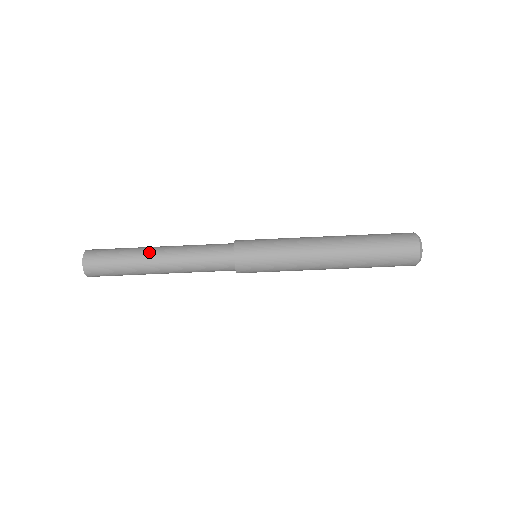
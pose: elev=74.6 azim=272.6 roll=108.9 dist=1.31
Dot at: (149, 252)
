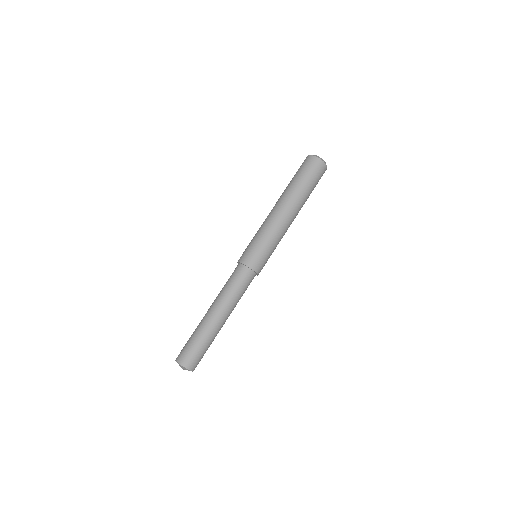
Dot at: (207, 319)
